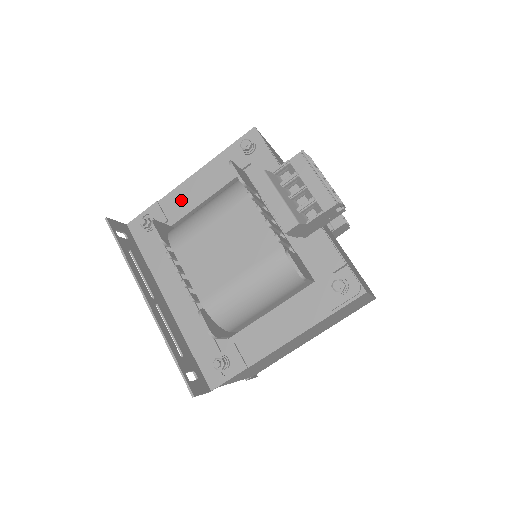
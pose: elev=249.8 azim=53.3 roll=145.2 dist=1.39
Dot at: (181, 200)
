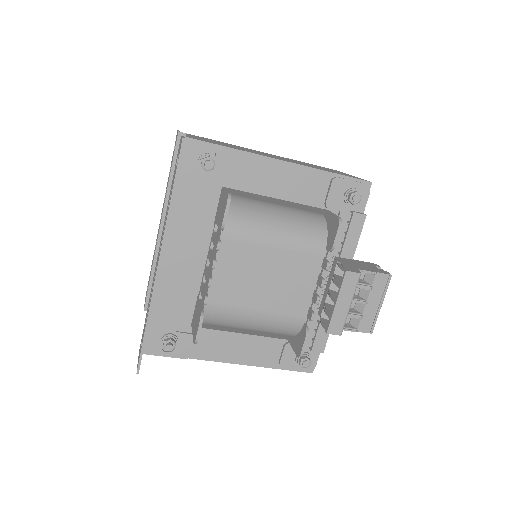
Dot at: (257, 174)
